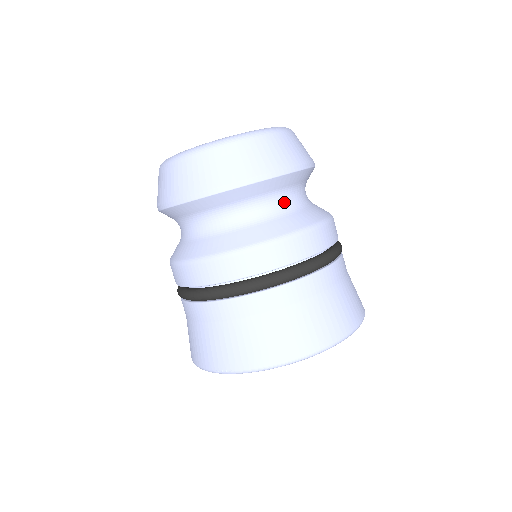
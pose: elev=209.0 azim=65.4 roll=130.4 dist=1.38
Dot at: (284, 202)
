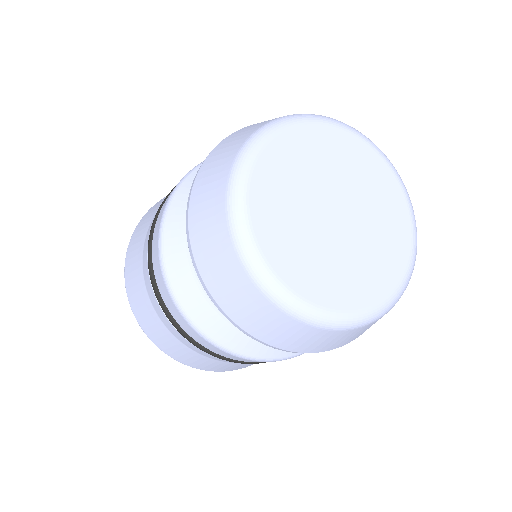
Dot at: occluded
